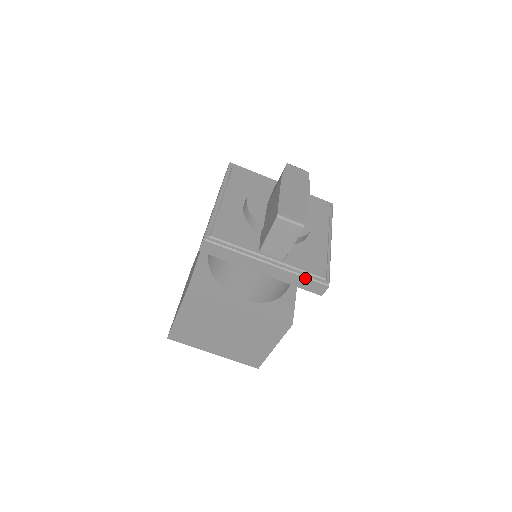
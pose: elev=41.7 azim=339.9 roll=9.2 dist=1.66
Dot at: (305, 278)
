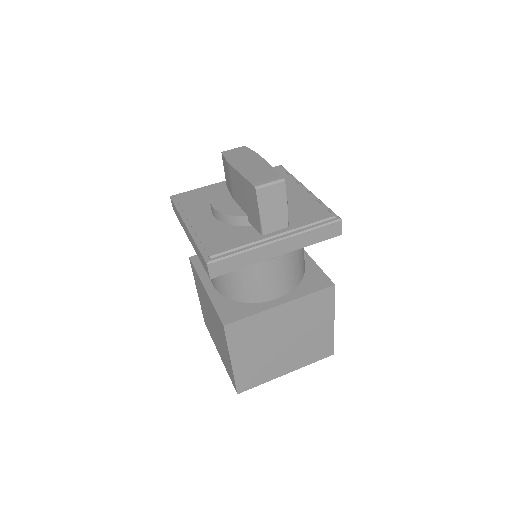
Dot at: (317, 229)
